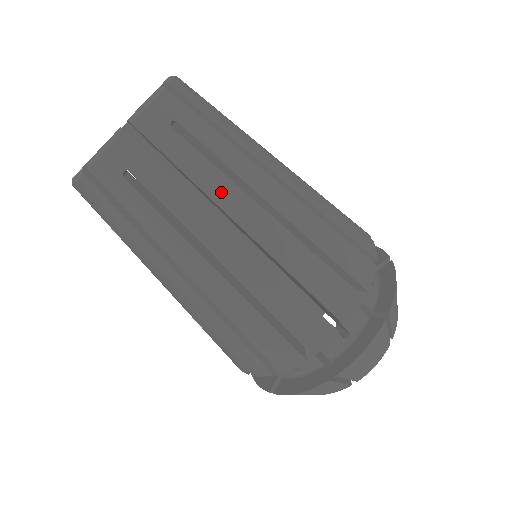
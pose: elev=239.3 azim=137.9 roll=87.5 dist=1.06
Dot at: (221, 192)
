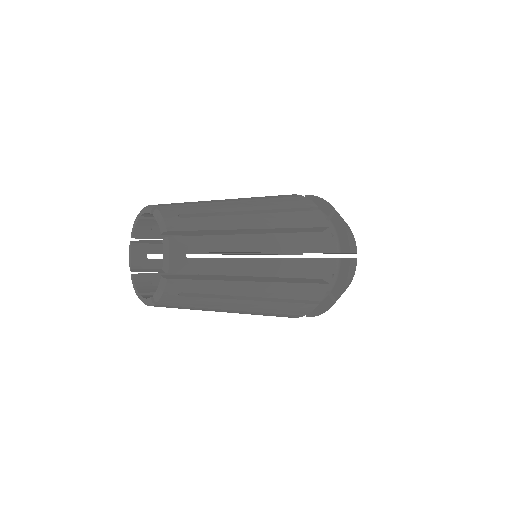
Dot at: (233, 268)
